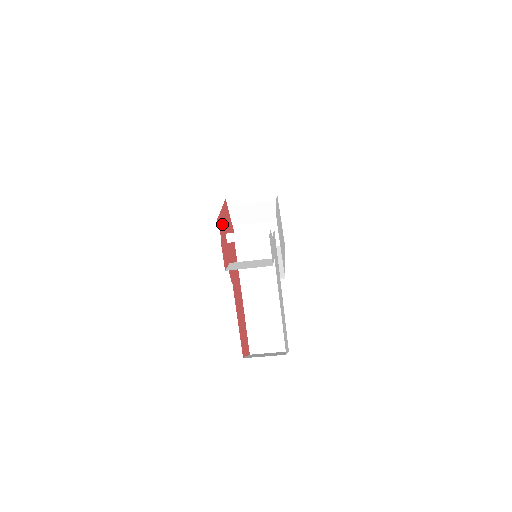
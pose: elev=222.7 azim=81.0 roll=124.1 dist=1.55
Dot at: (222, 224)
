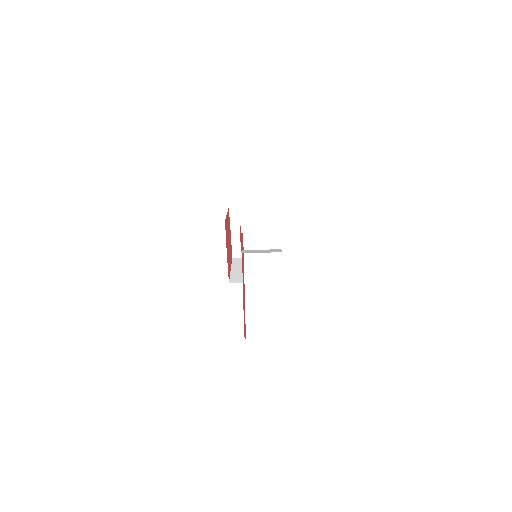
Dot at: (226, 227)
